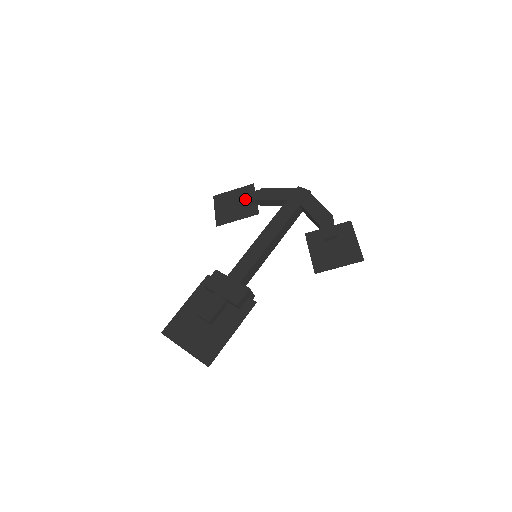
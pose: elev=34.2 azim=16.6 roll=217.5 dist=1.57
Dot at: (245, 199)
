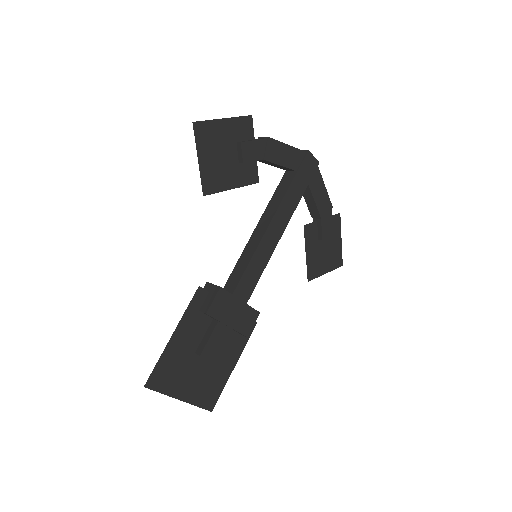
Dot at: (248, 153)
